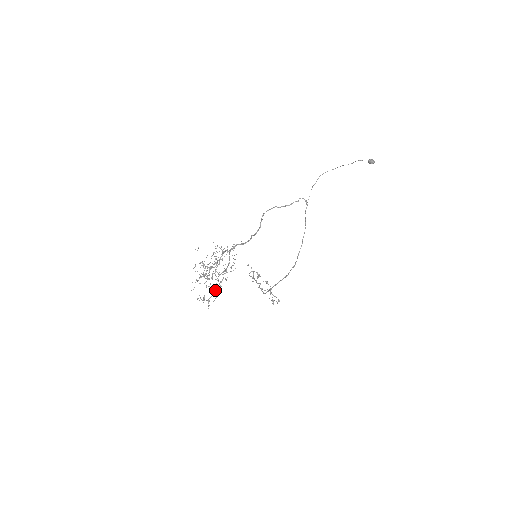
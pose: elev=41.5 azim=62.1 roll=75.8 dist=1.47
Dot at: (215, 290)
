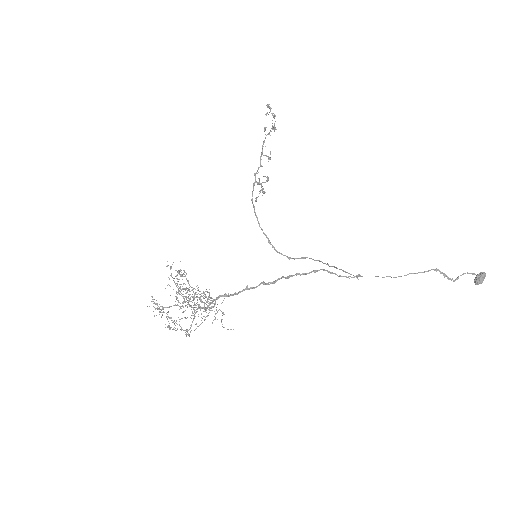
Dot at: occluded
